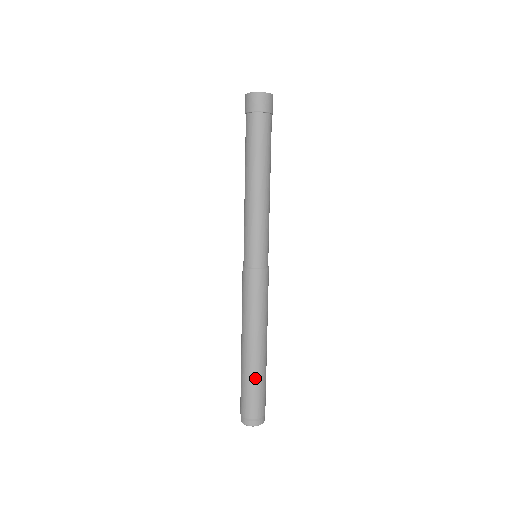
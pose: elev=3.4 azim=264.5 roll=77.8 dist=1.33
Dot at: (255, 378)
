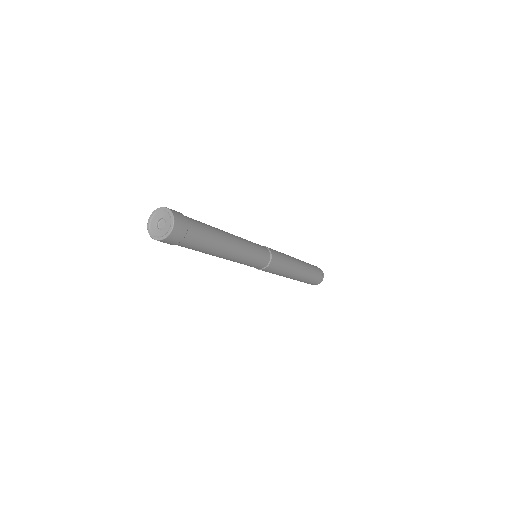
Dot at: occluded
